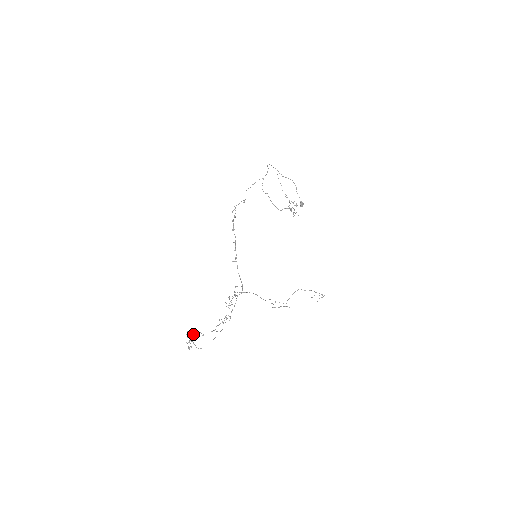
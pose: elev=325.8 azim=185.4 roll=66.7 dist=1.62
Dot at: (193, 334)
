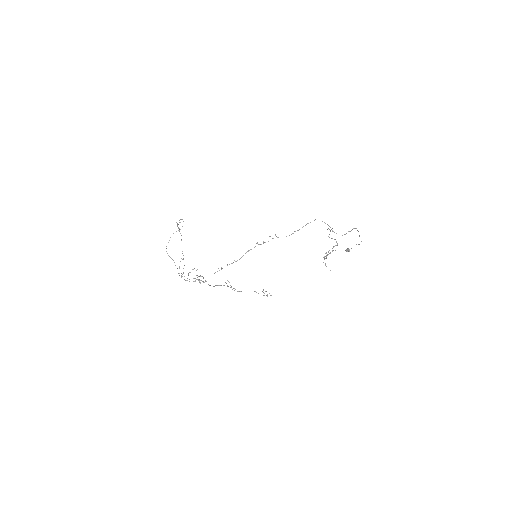
Dot at: (179, 231)
